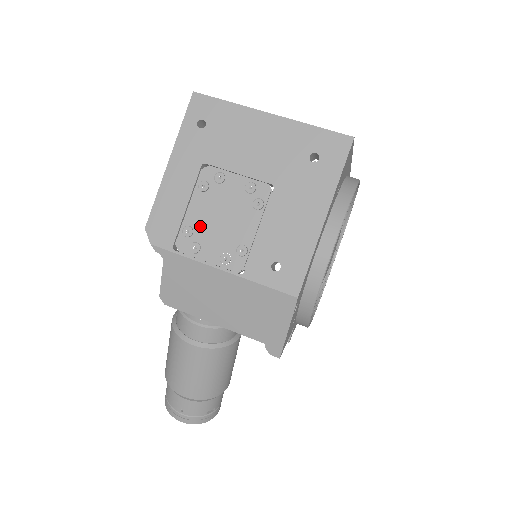
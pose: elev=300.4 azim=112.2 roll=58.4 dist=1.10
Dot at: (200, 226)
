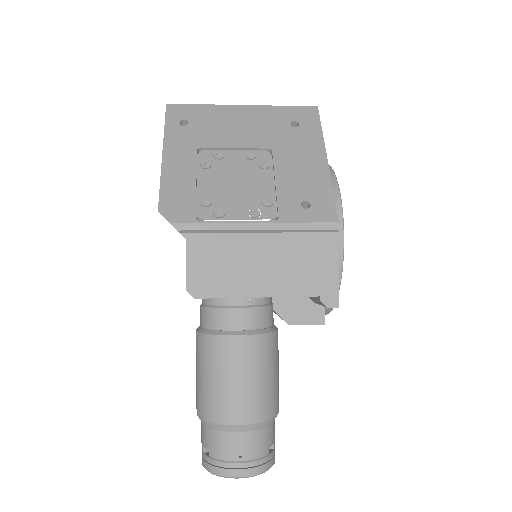
Dot at: (216, 195)
